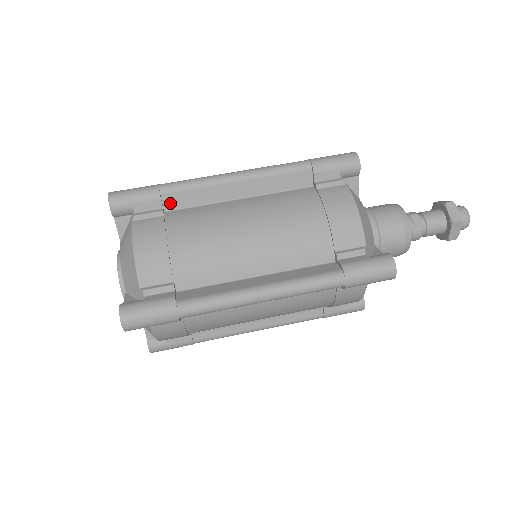
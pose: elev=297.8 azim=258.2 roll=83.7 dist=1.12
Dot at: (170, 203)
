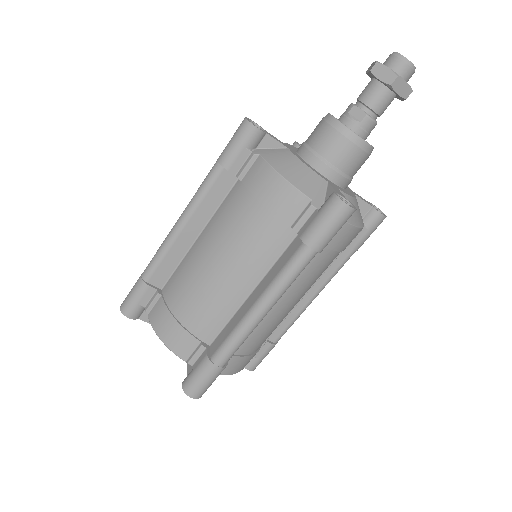
Dot at: (159, 282)
